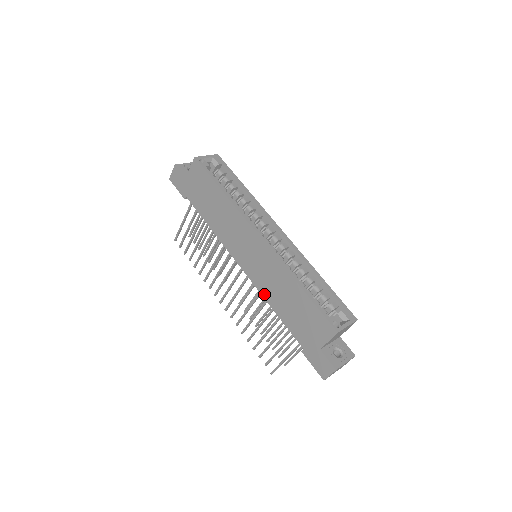
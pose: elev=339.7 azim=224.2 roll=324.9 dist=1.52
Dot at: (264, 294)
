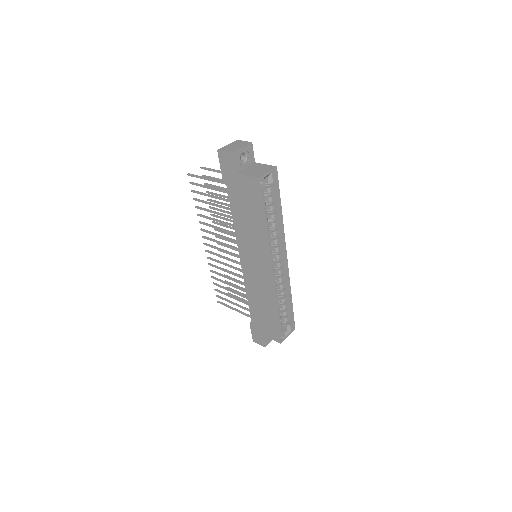
Dot at: (247, 286)
